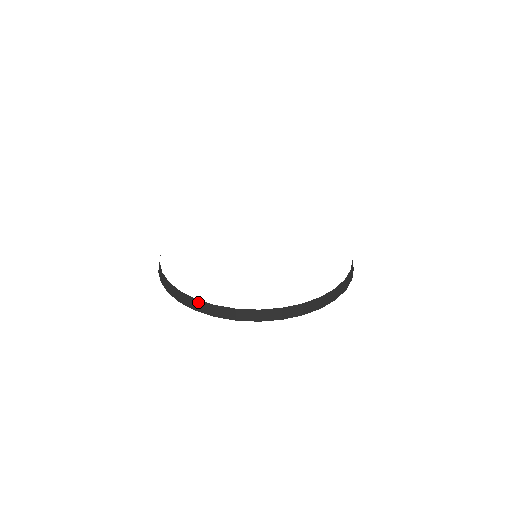
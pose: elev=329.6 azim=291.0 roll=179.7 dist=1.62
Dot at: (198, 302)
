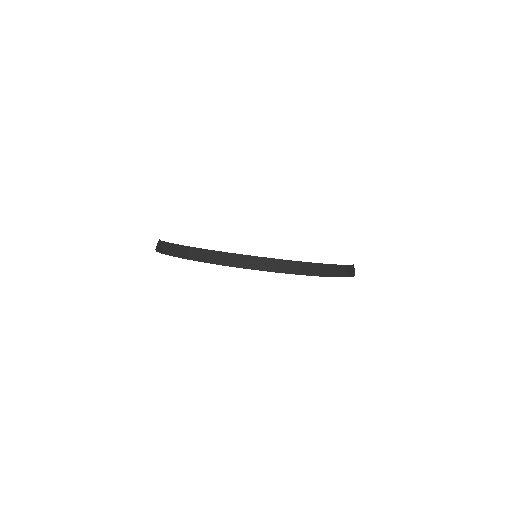
Dot at: (281, 262)
